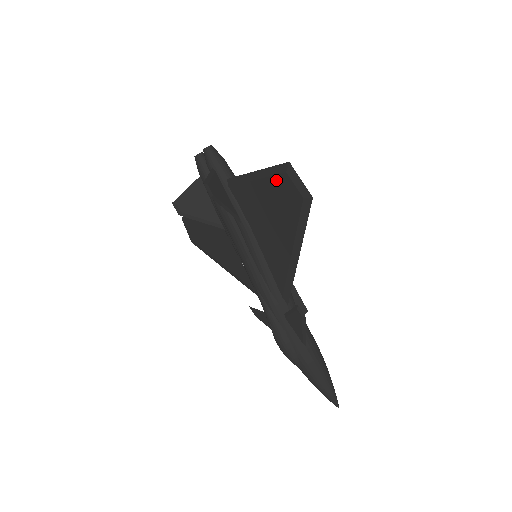
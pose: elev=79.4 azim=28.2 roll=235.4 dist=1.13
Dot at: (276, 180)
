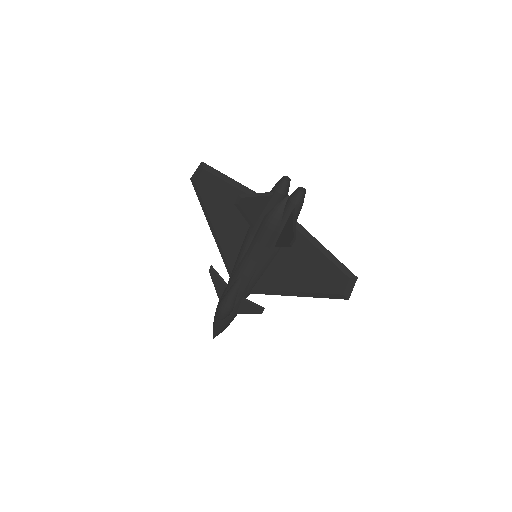
Dot at: (337, 271)
